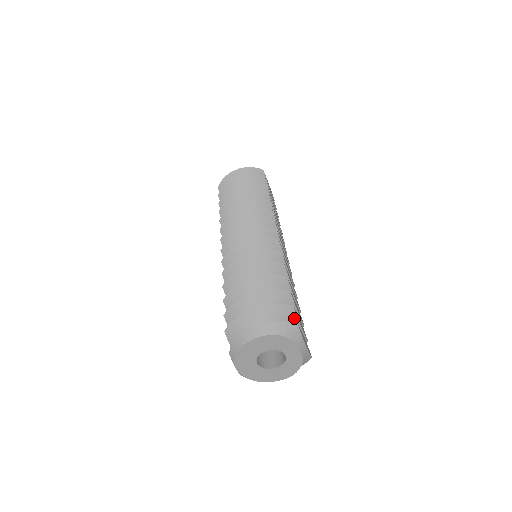
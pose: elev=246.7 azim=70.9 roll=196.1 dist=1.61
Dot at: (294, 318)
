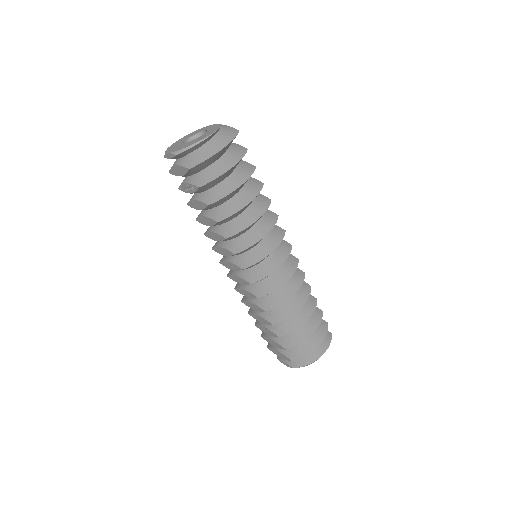
Dot at: occluded
